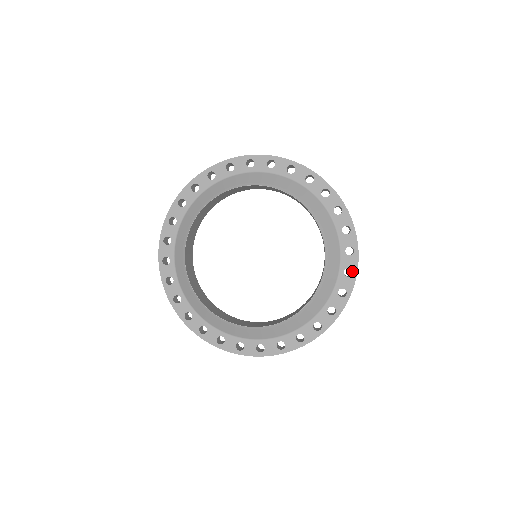
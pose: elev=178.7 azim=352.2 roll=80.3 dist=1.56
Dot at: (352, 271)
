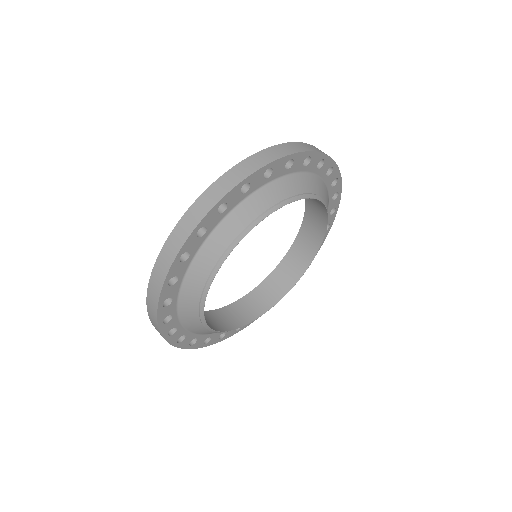
Dot at: (334, 207)
